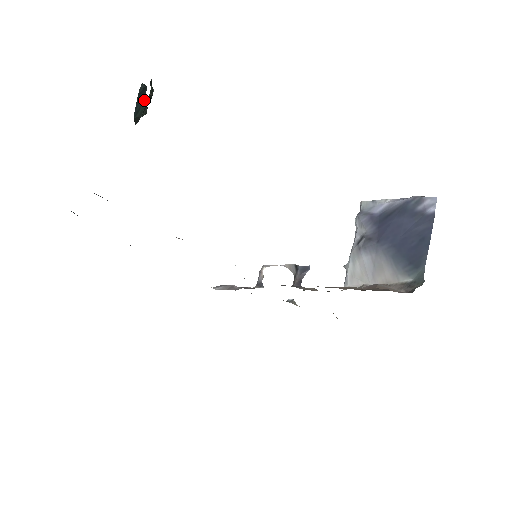
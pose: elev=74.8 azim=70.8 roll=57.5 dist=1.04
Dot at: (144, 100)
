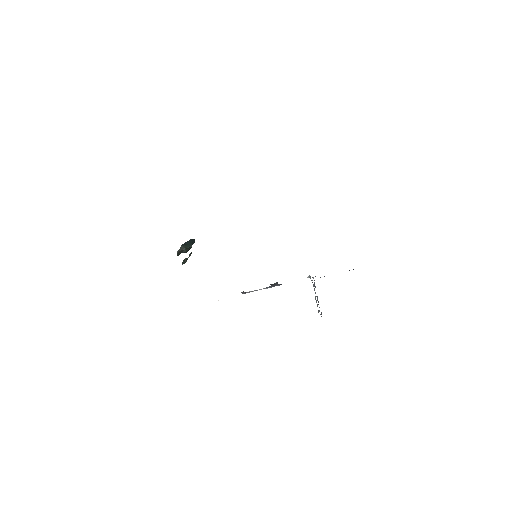
Dot at: (191, 245)
